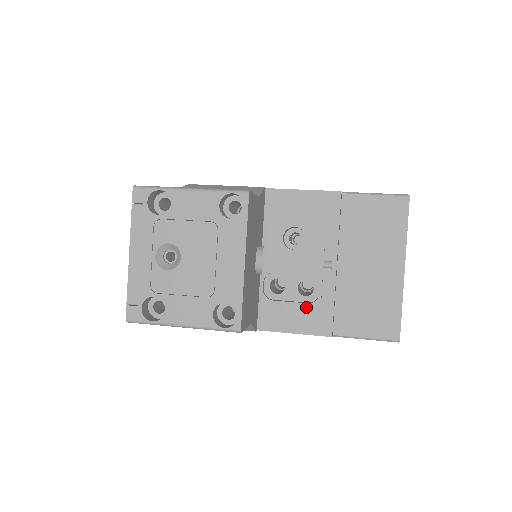
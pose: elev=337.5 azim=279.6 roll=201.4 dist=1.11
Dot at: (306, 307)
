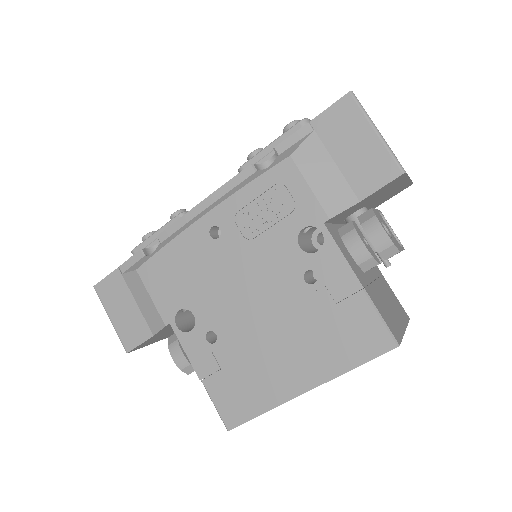
Dot at: occluded
